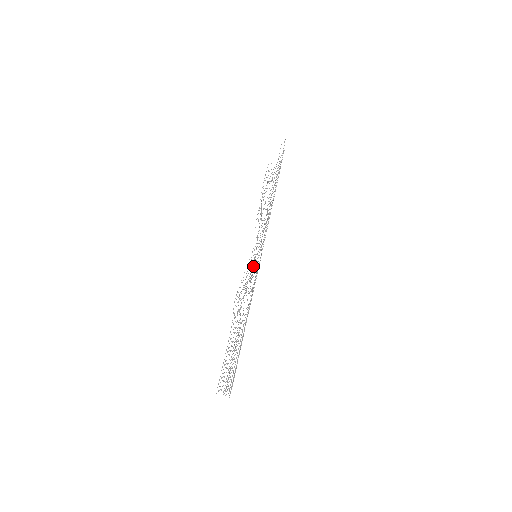
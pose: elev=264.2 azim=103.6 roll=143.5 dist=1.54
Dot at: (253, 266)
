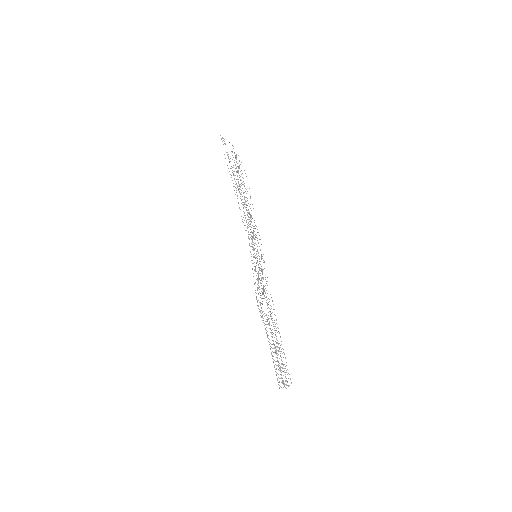
Dot at: occluded
